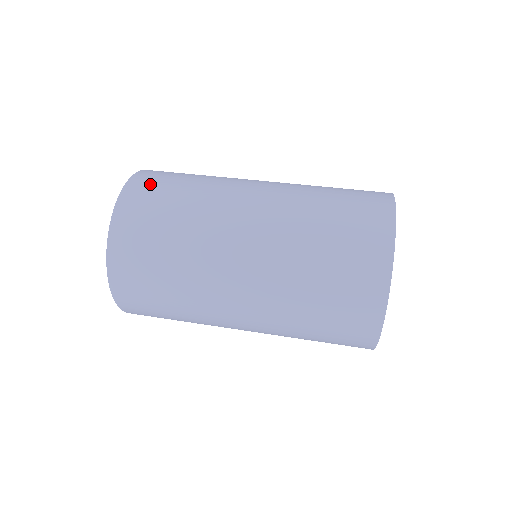
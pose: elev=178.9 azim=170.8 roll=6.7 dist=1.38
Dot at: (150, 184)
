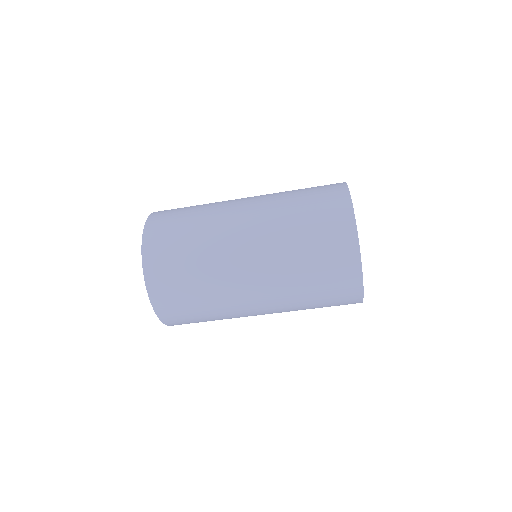
Dot at: (162, 265)
